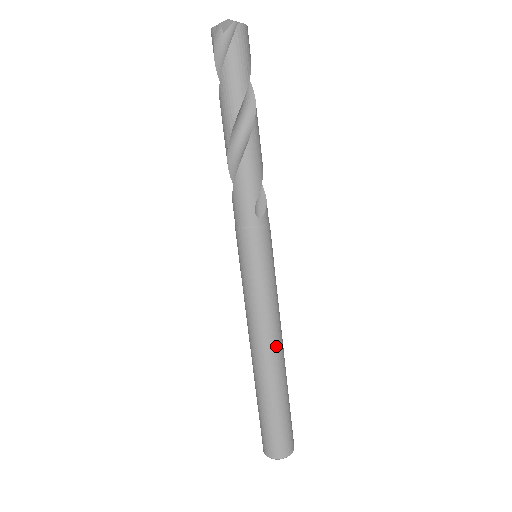
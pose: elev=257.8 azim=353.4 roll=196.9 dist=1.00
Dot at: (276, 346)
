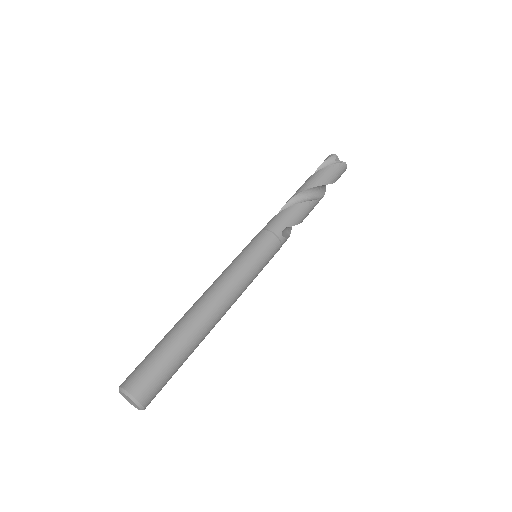
Dot at: (220, 311)
